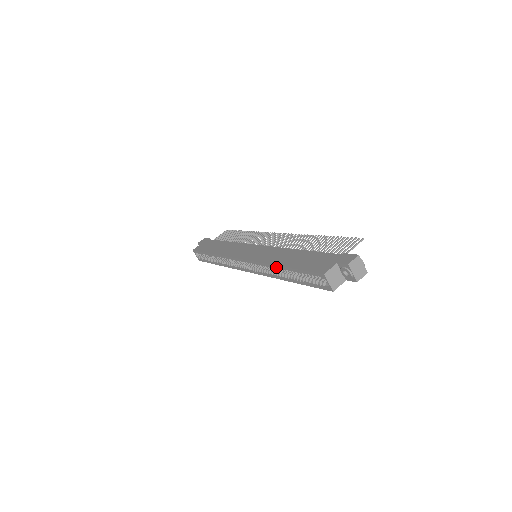
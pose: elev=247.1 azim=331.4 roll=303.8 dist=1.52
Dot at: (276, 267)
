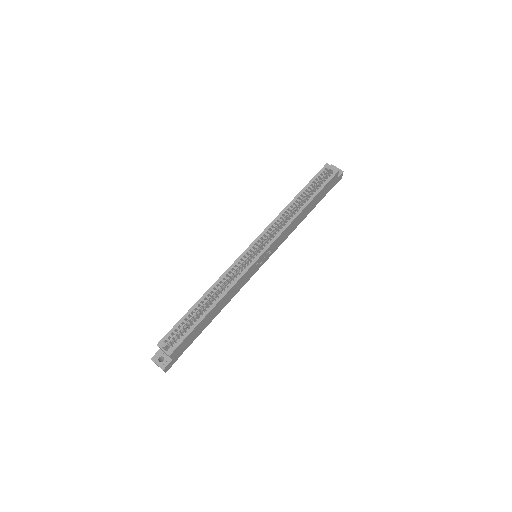
Dot at: (290, 204)
